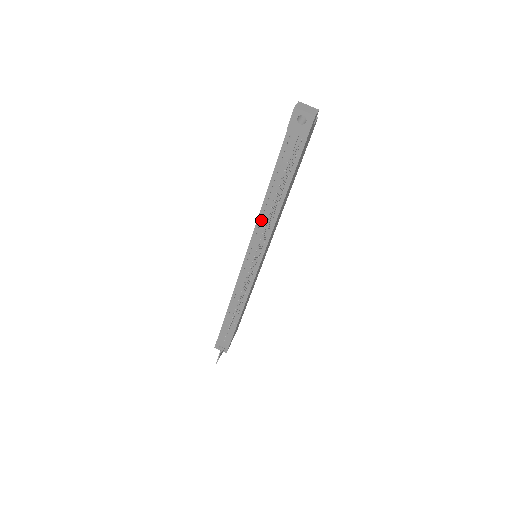
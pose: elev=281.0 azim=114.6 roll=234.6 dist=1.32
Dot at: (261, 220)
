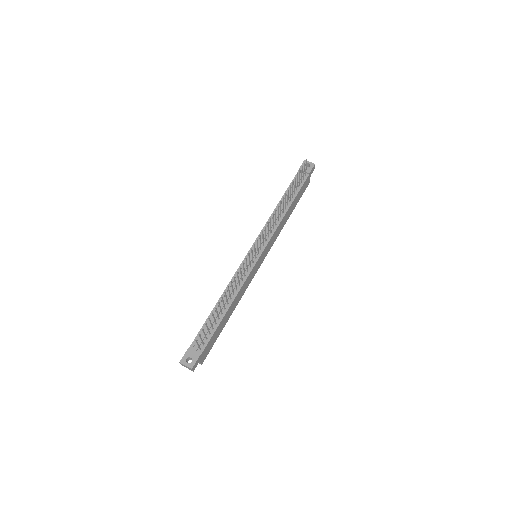
Dot at: (271, 220)
